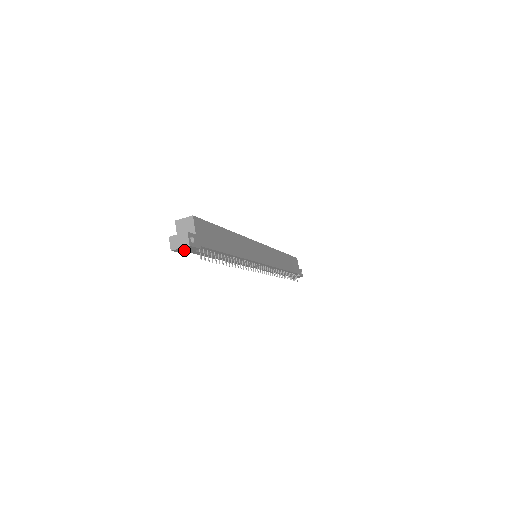
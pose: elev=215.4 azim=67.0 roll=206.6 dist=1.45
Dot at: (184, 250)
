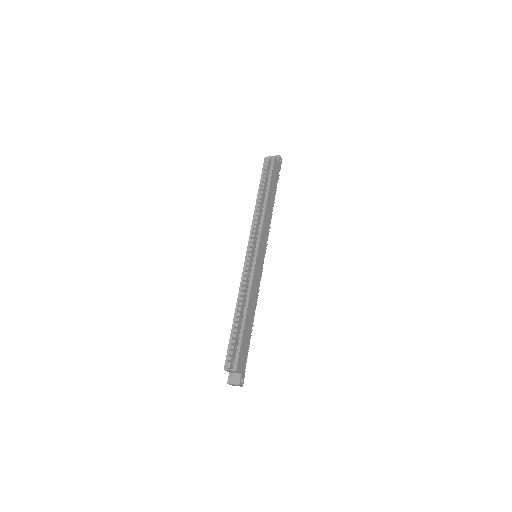
Dot at: occluded
